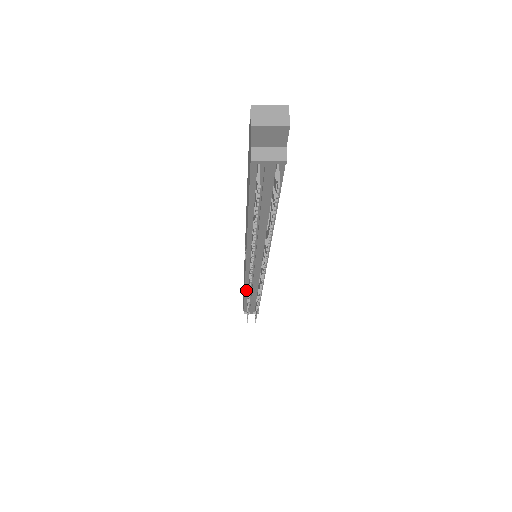
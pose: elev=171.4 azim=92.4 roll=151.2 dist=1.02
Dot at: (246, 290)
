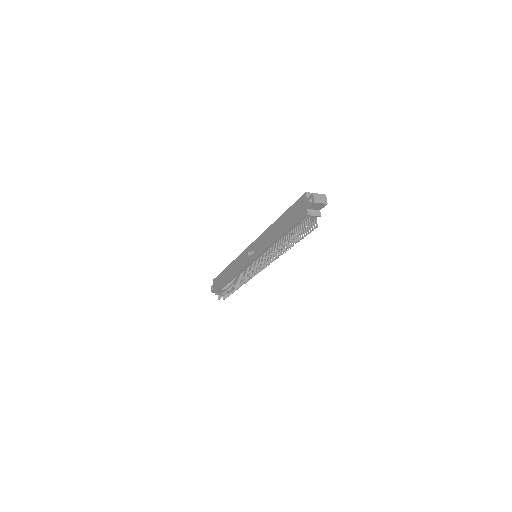
Dot at: (234, 277)
